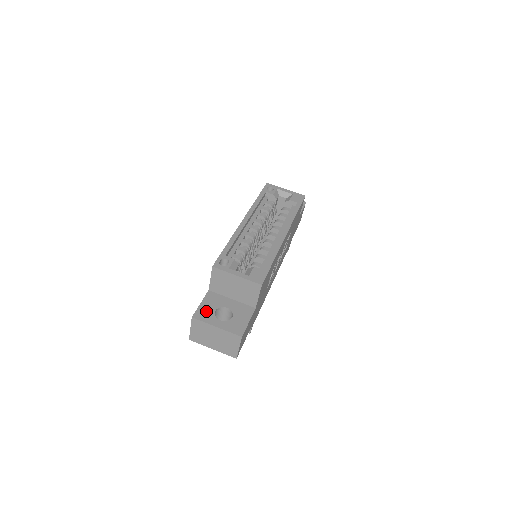
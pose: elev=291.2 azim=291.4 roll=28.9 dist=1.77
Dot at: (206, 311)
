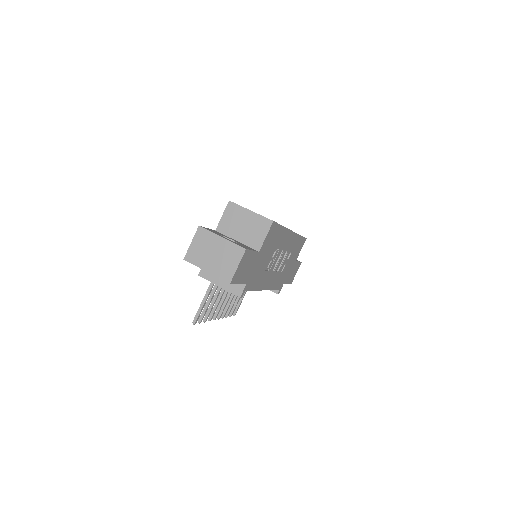
Dot at: (212, 231)
